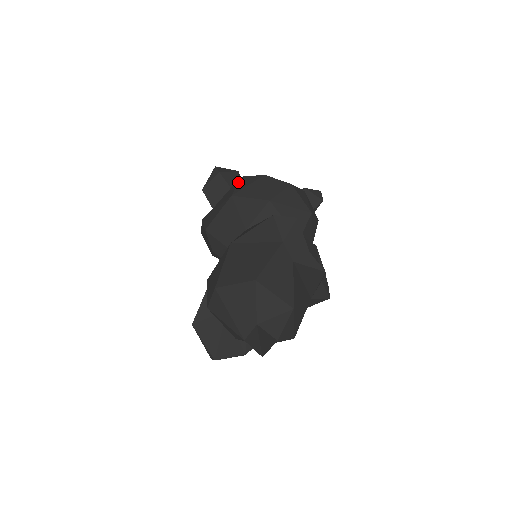
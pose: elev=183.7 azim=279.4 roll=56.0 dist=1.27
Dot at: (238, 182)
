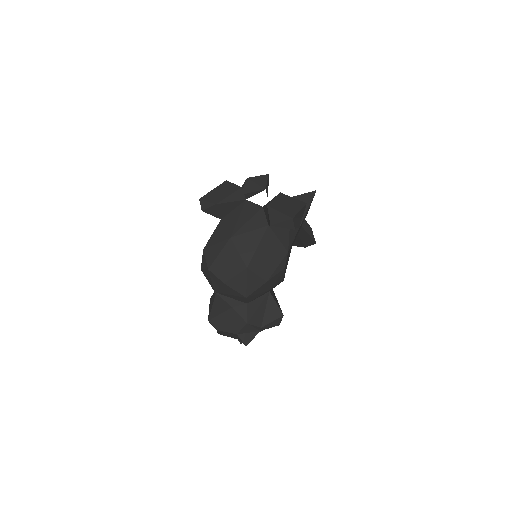
Dot at: (202, 256)
